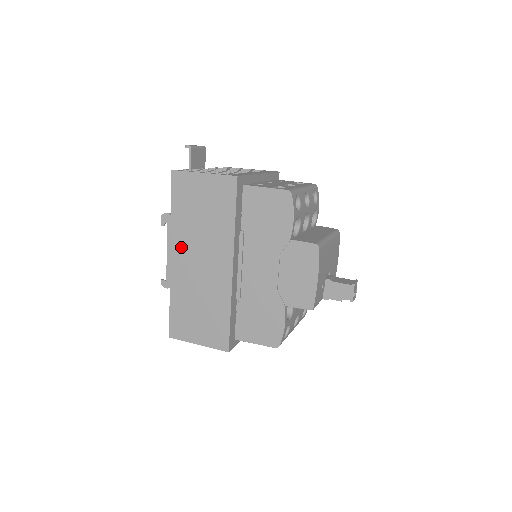
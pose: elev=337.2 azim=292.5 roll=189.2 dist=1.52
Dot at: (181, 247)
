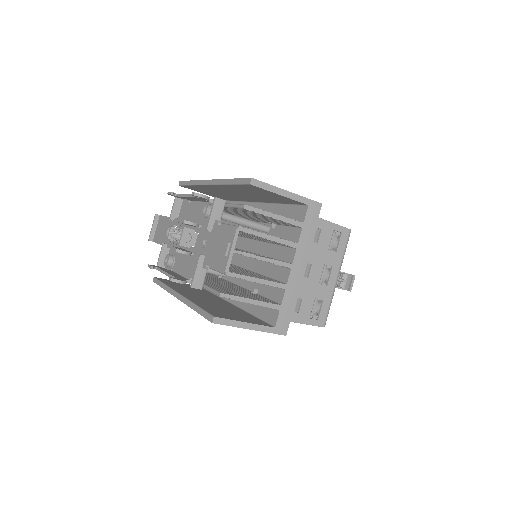
Dot at: occluded
